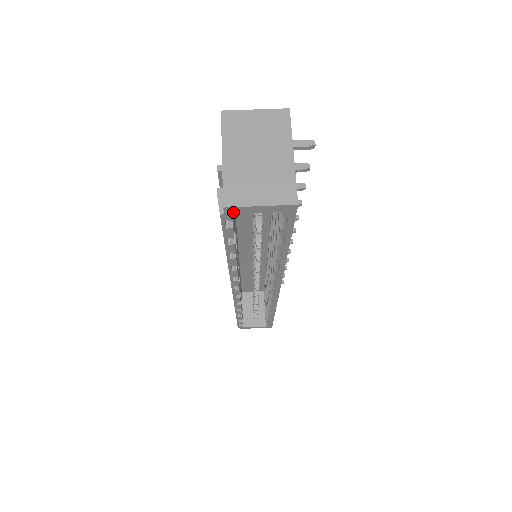
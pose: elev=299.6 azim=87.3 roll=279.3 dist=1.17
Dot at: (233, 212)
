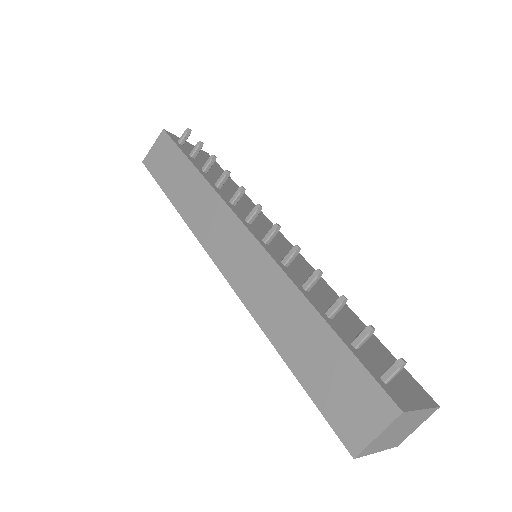
Dot at: occluded
